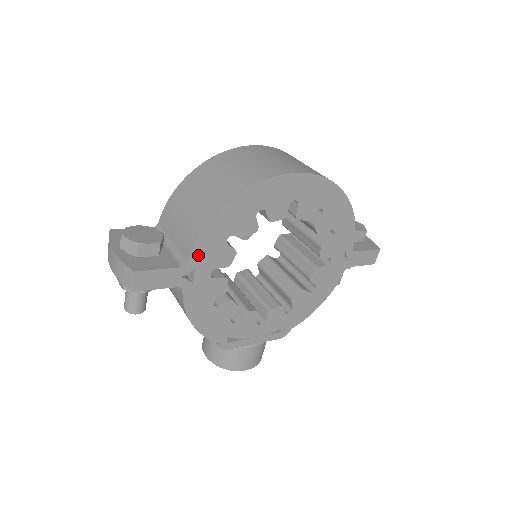
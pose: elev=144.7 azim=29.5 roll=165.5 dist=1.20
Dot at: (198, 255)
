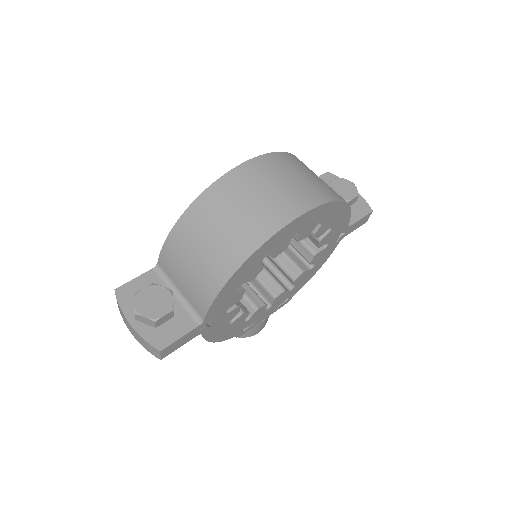
Dot at: (212, 311)
